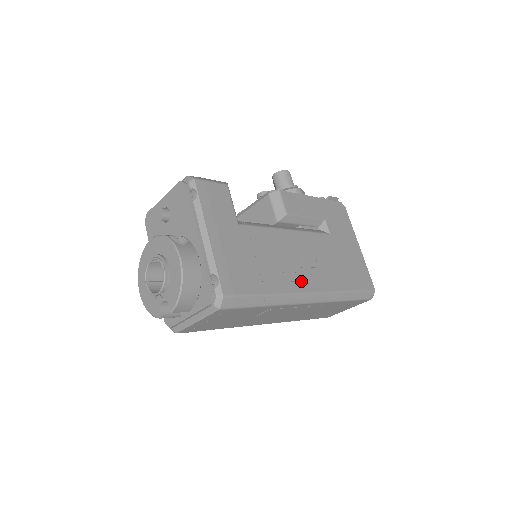
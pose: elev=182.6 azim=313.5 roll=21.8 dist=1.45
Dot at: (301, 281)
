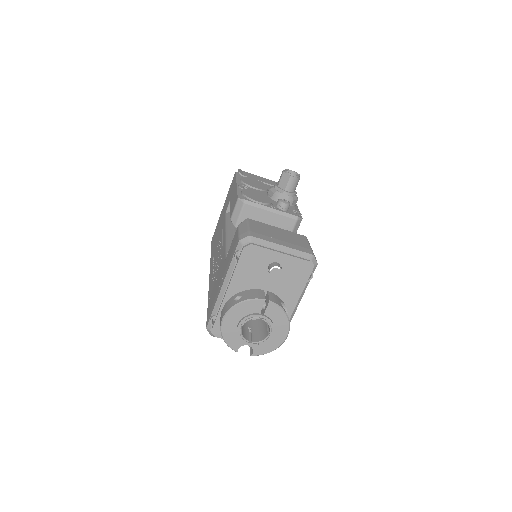
Dot at: occluded
